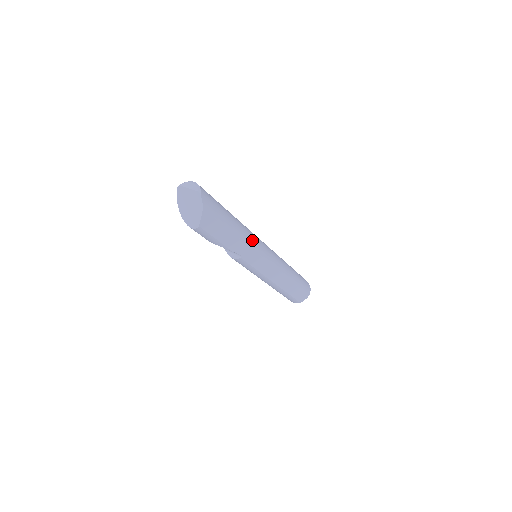
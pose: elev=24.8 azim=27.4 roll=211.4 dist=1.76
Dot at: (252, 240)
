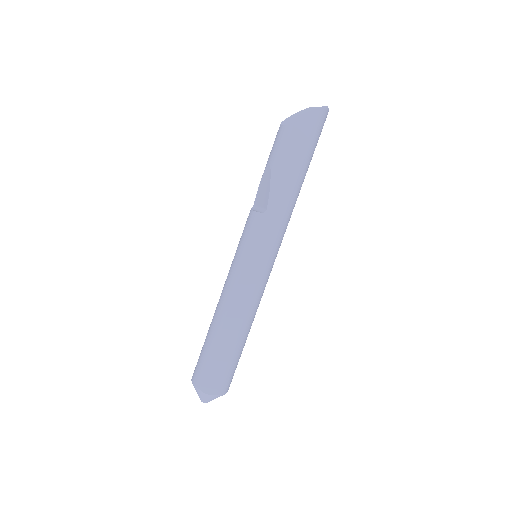
Dot at: (287, 217)
